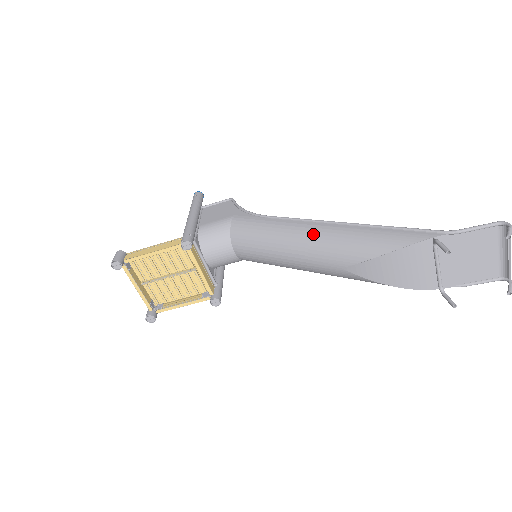
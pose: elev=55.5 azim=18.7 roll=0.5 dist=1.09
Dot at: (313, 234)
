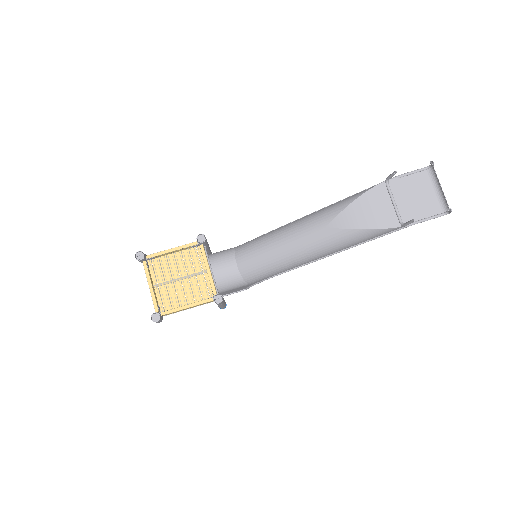
Dot at: (301, 219)
